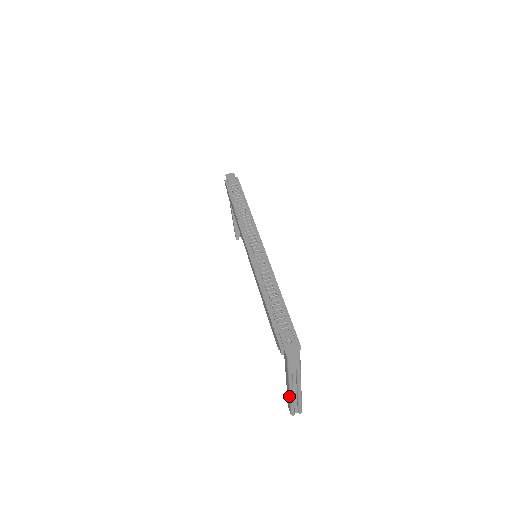
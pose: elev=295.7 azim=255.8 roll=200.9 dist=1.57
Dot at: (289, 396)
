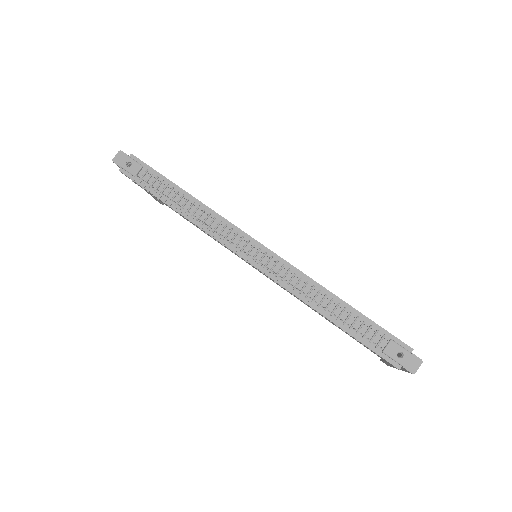
Dot at: occluded
